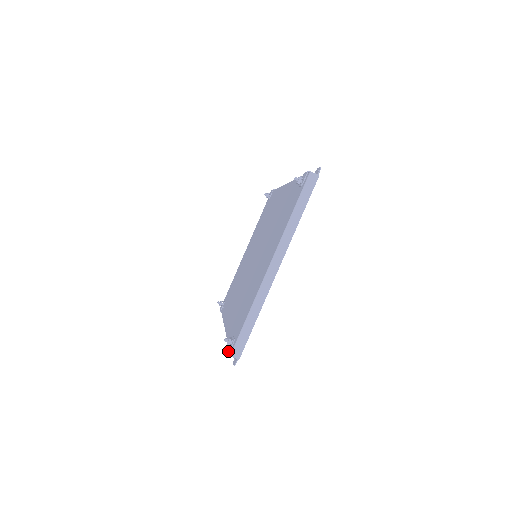
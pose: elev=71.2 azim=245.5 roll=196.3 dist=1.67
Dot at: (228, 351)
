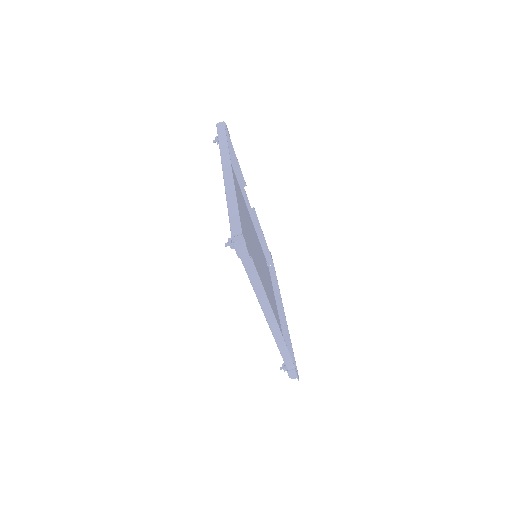
Dot at: (233, 246)
